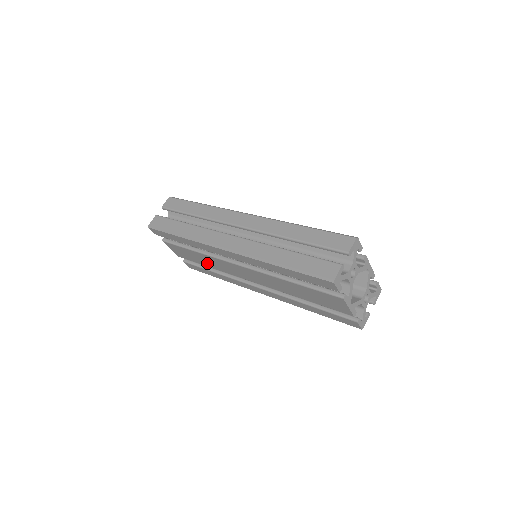
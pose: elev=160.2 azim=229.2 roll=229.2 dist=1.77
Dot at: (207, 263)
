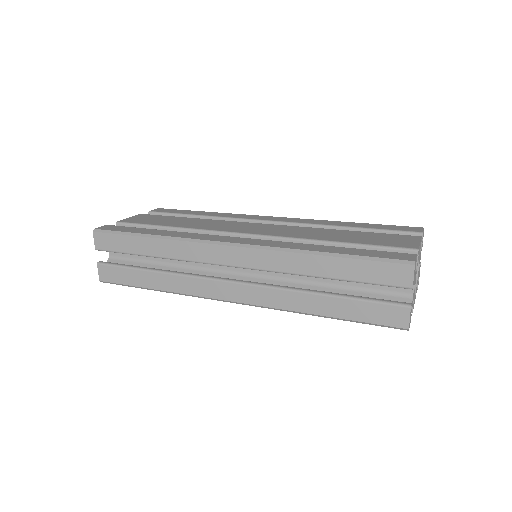
Dot at: occluded
